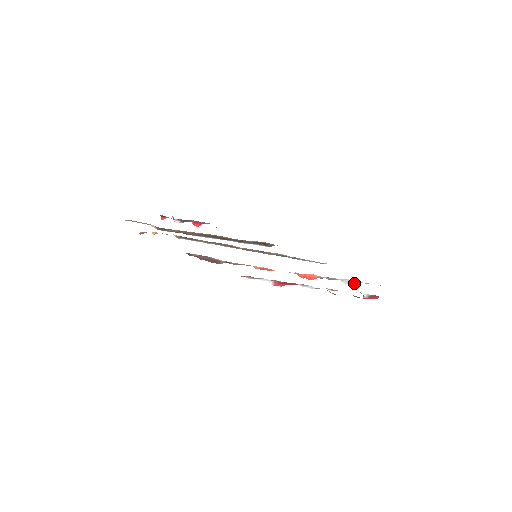
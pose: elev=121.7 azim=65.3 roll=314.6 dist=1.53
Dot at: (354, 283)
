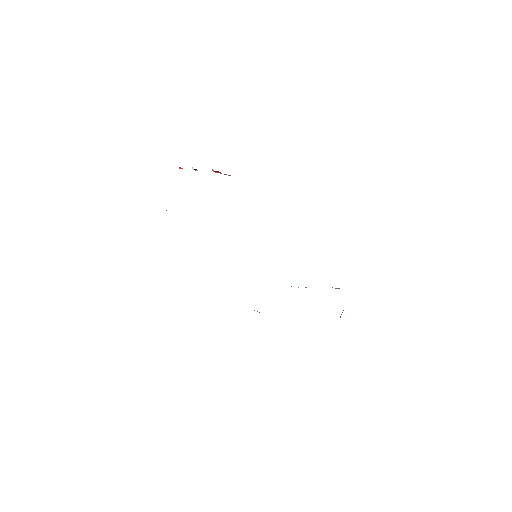
Dot at: occluded
